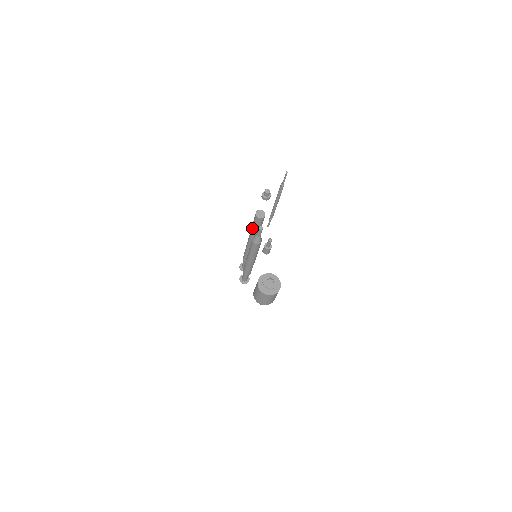
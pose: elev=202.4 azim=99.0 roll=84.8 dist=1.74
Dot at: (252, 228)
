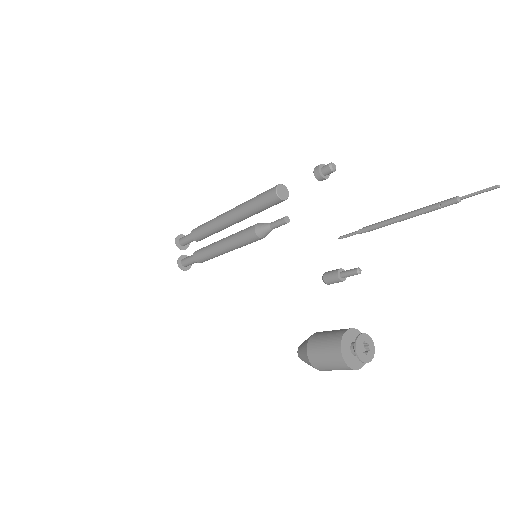
Dot at: (250, 207)
